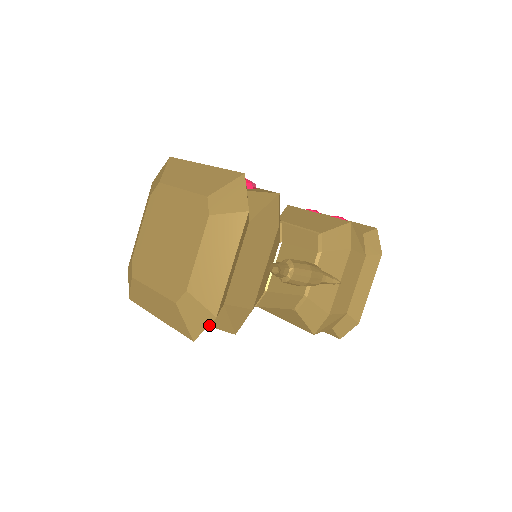
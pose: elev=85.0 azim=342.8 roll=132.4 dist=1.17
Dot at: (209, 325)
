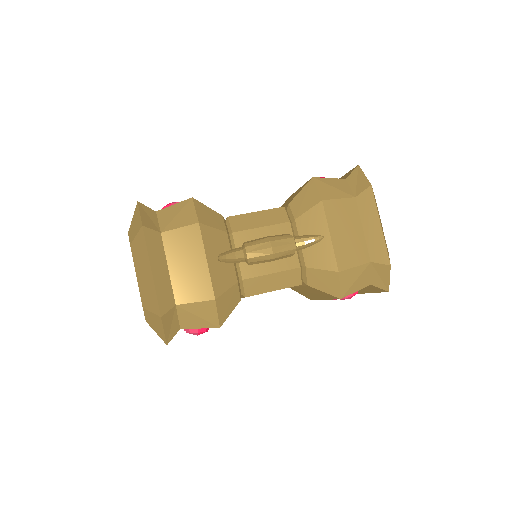
Dot at: (183, 328)
